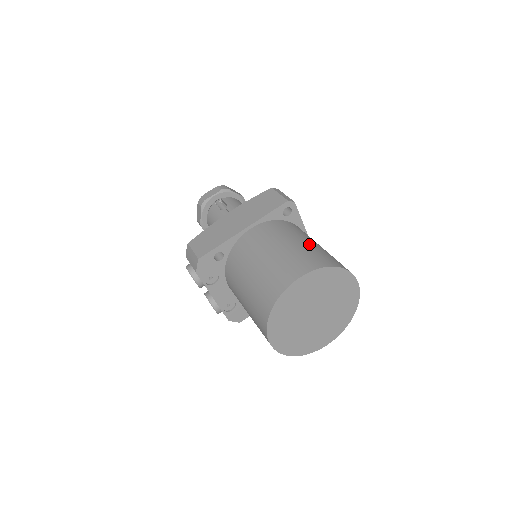
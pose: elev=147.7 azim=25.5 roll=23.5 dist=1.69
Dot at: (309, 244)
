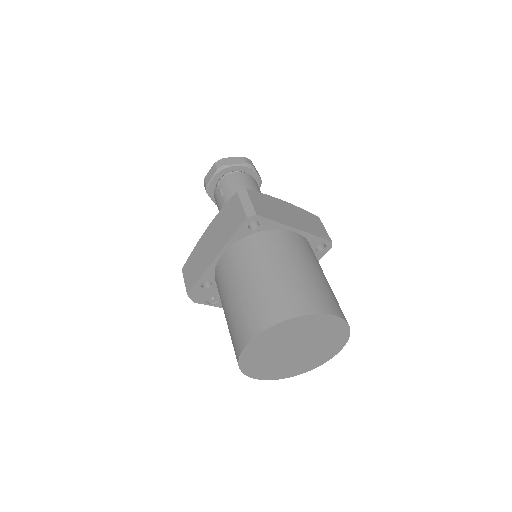
Dot at: (270, 279)
